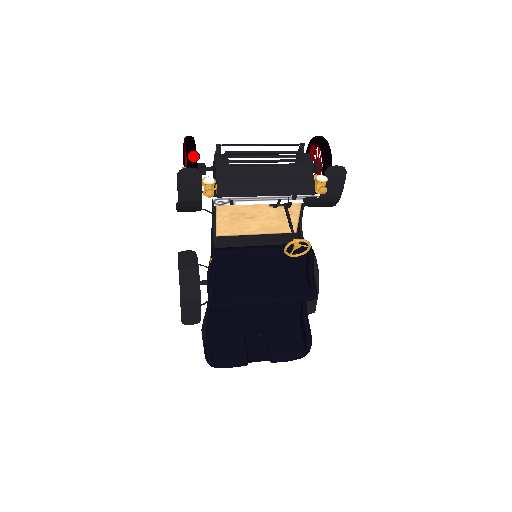
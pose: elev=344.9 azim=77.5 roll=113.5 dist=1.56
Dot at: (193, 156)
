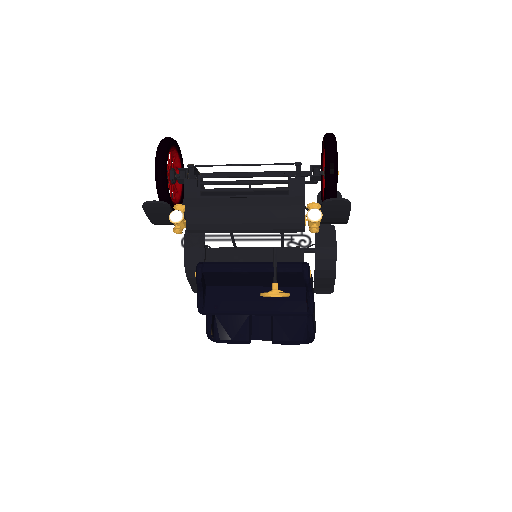
Dot at: (161, 181)
